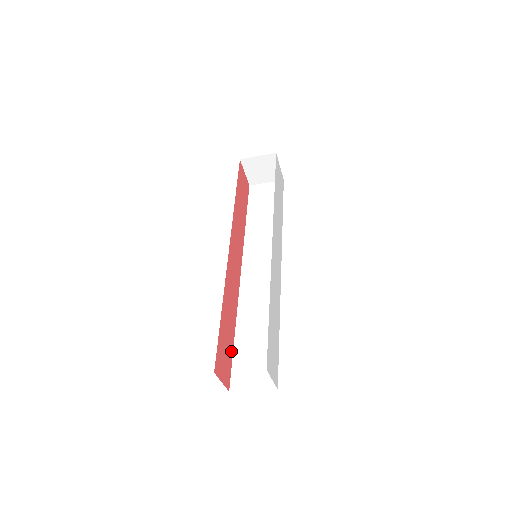
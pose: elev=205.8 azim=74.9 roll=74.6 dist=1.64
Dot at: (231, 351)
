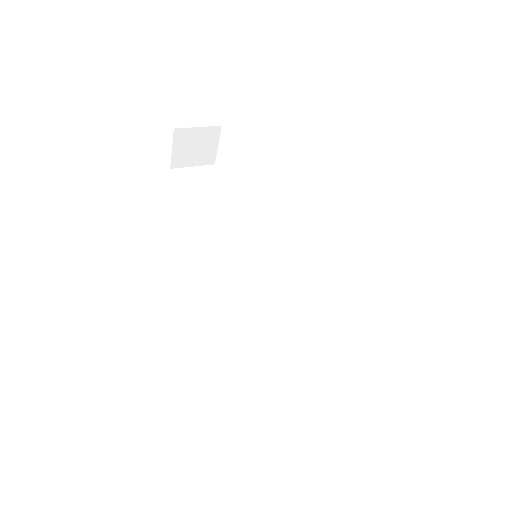
Dot at: (282, 393)
